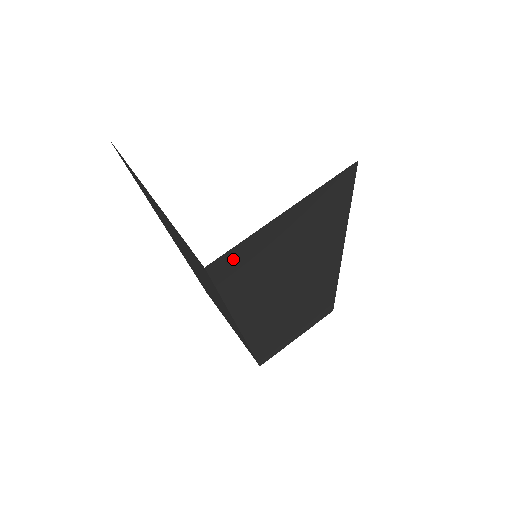
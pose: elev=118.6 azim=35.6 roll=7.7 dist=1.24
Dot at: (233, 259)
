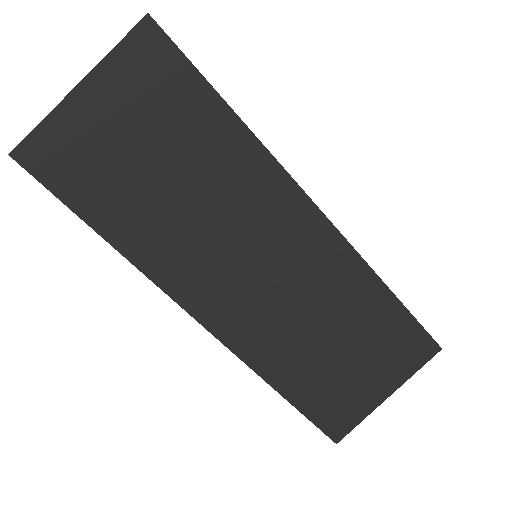
Dot at: (49, 151)
